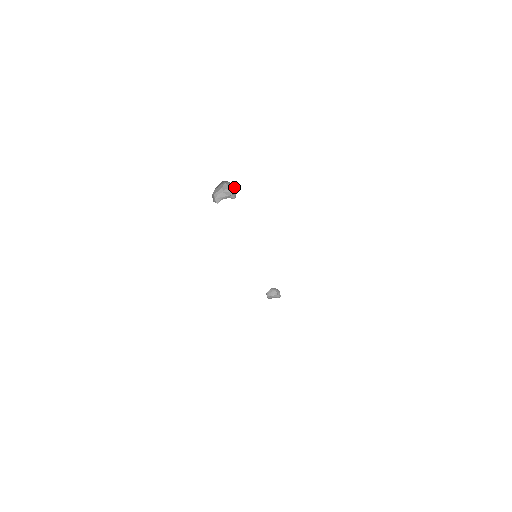
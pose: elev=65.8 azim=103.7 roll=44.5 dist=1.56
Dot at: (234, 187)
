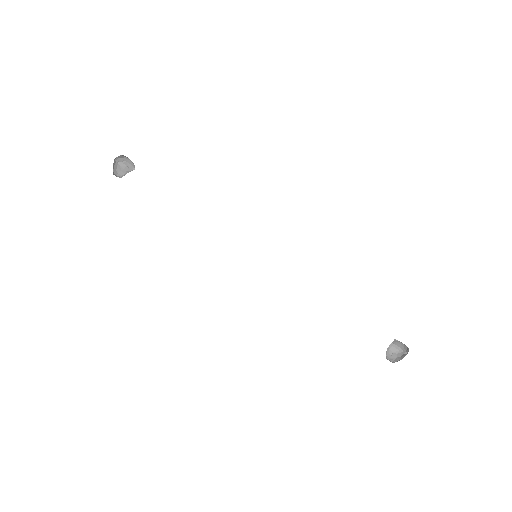
Dot at: (132, 162)
